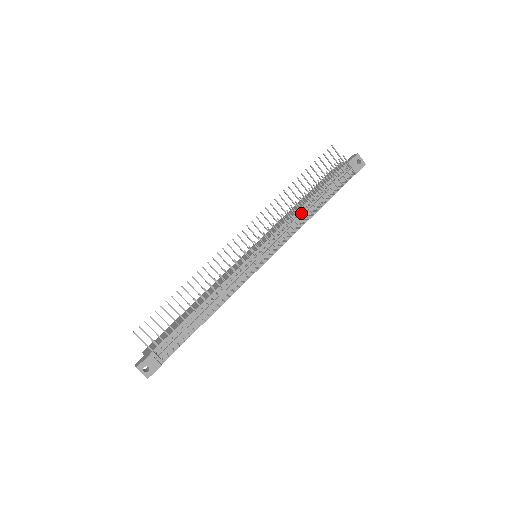
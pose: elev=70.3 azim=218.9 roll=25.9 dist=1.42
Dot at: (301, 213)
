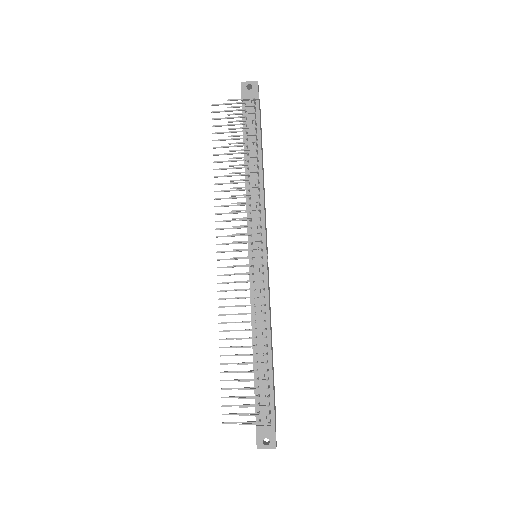
Dot at: (250, 182)
